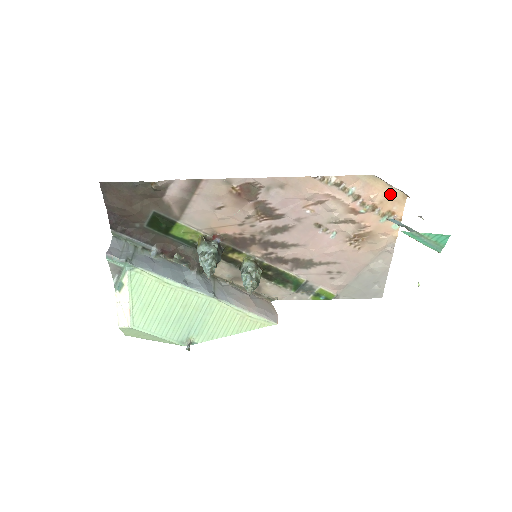
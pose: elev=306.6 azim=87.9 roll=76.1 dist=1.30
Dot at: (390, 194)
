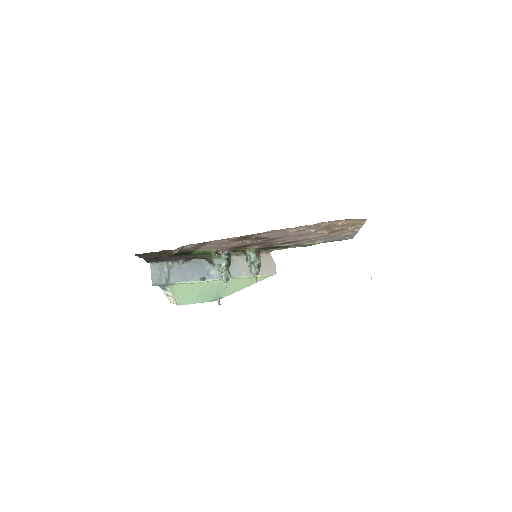
Dot at: (354, 220)
